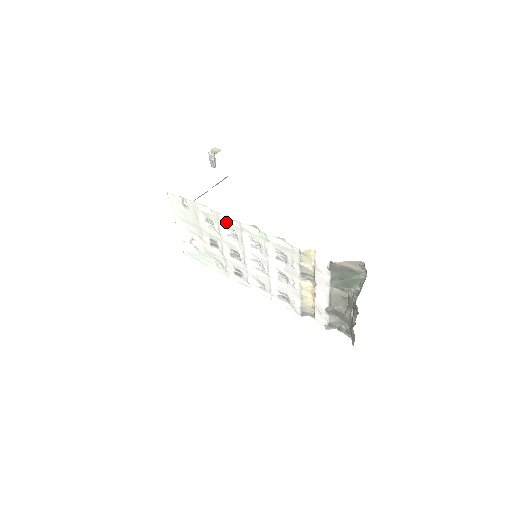
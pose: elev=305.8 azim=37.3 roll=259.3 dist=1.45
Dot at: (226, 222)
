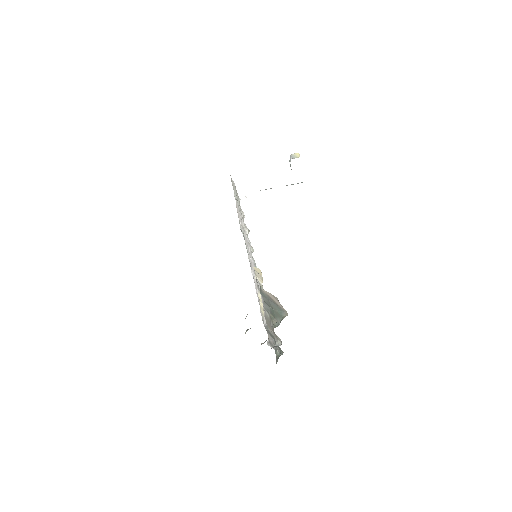
Dot at: (242, 217)
